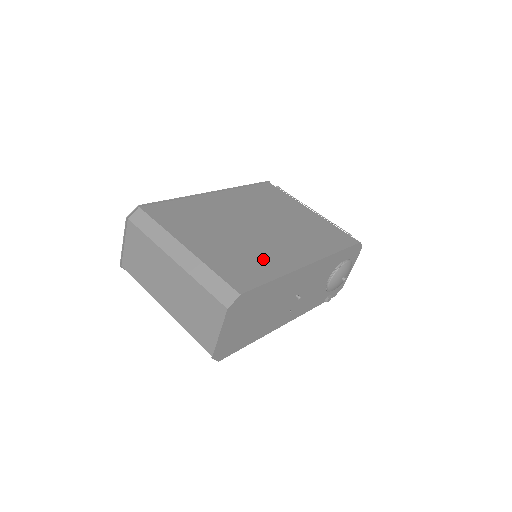
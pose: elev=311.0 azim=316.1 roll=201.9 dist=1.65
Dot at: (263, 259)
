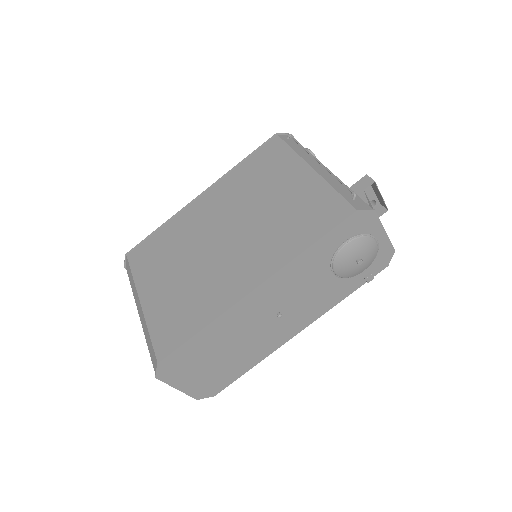
Dot at: (204, 297)
